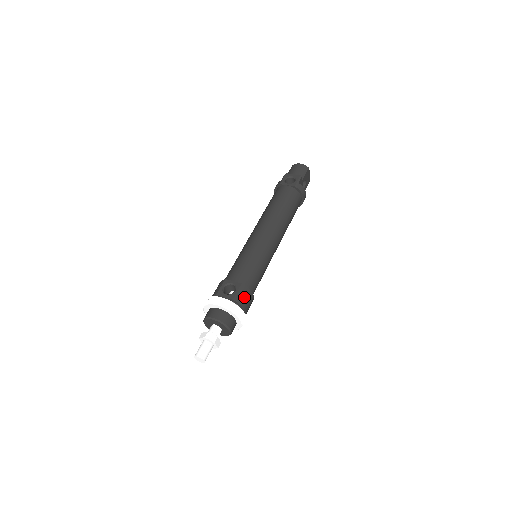
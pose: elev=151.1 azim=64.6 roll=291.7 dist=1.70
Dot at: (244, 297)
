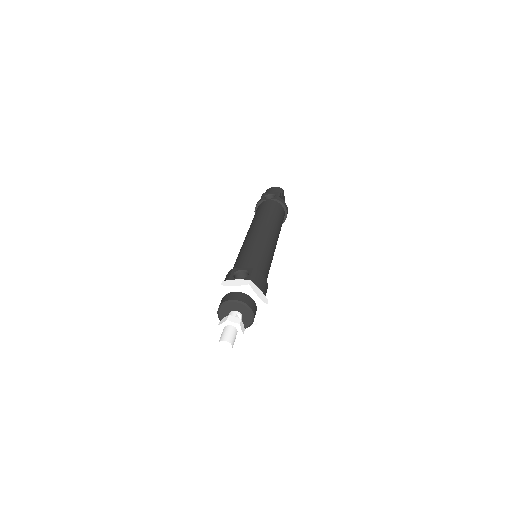
Dot at: (260, 280)
